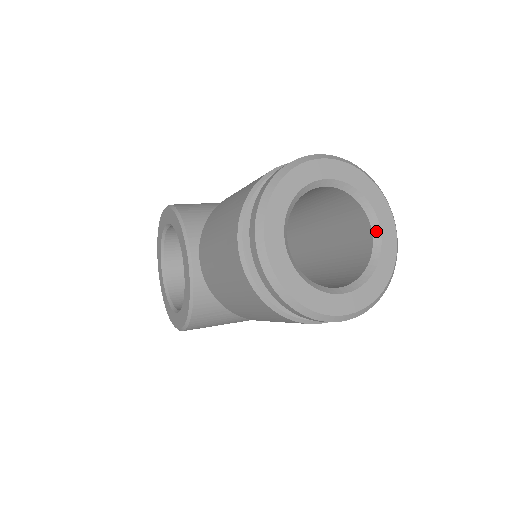
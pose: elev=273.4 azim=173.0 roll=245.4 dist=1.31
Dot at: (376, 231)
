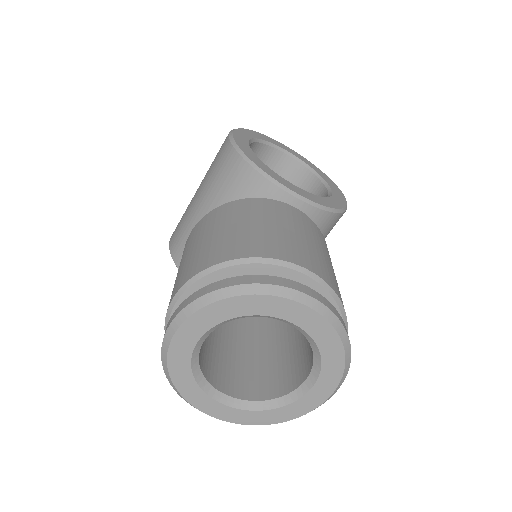
Dot at: (287, 322)
